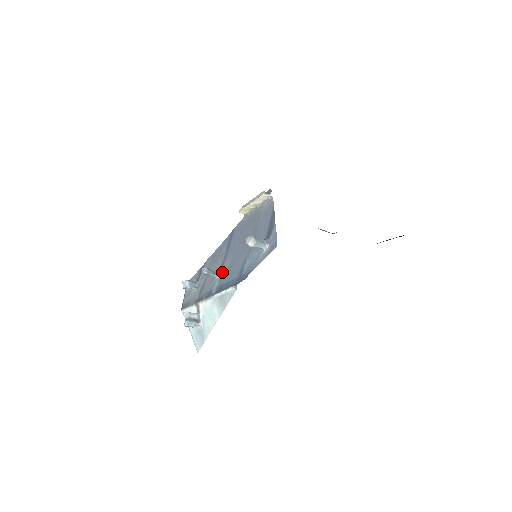
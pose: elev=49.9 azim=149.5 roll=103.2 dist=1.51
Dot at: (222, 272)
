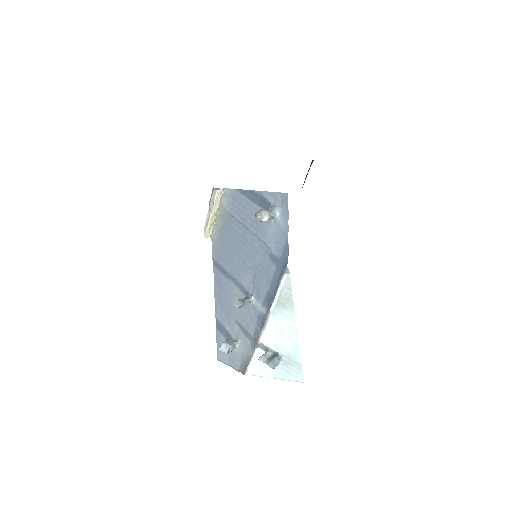
Dot at: (251, 291)
